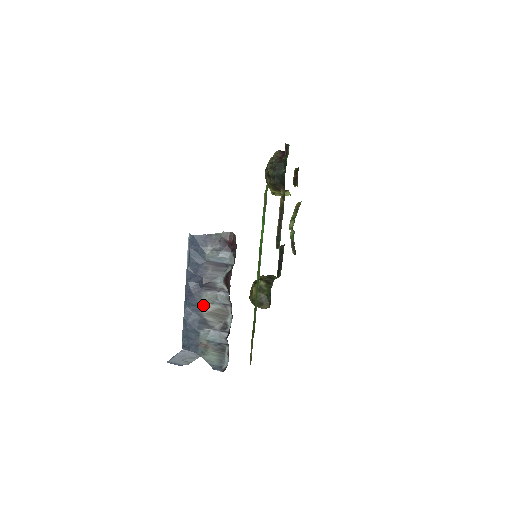
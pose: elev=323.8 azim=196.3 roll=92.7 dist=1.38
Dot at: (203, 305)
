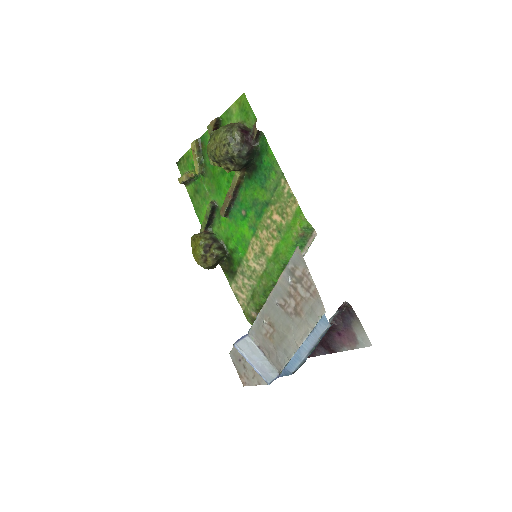
Dot at: occluded
